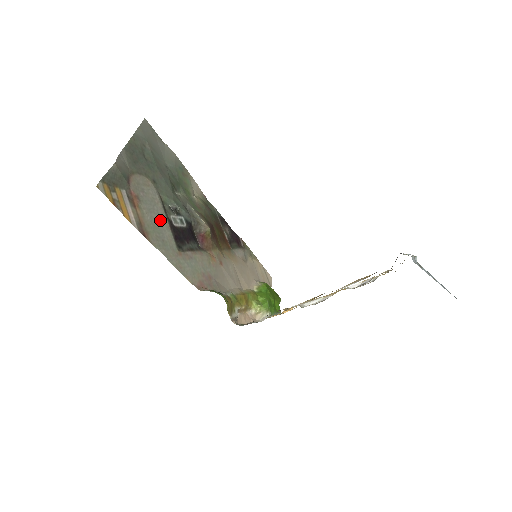
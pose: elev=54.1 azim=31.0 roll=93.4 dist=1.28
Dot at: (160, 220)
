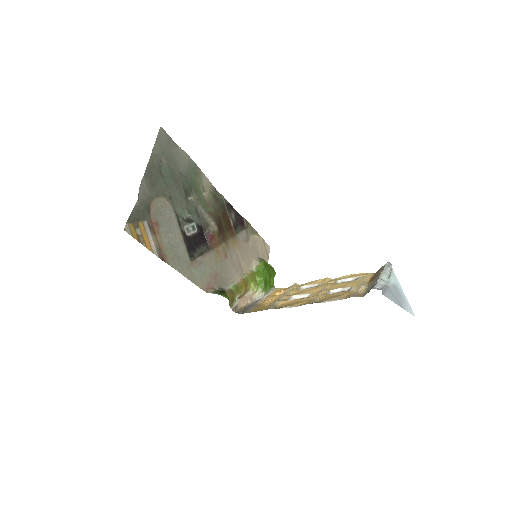
Dot at: (176, 237)
